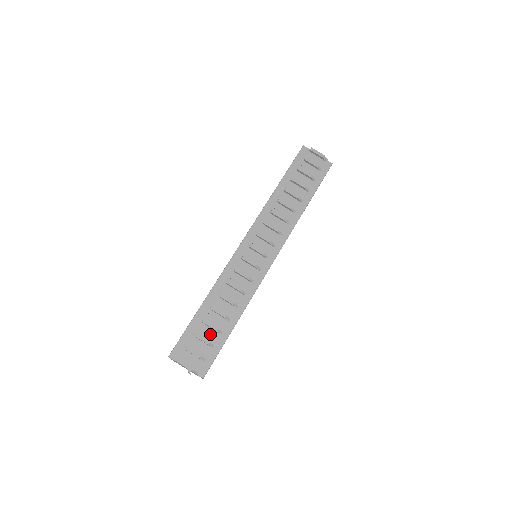
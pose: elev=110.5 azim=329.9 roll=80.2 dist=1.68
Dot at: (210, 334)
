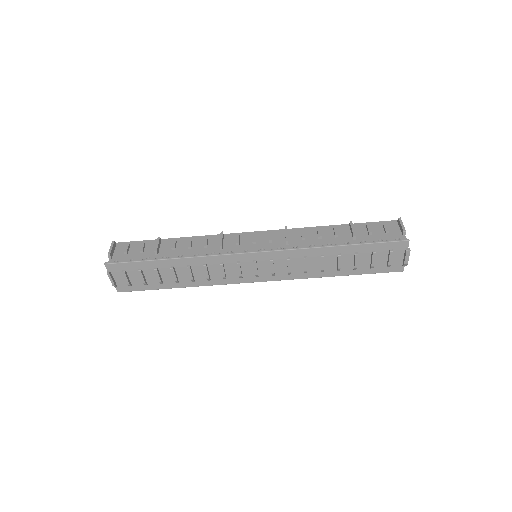
Dot at: (153, 278)
